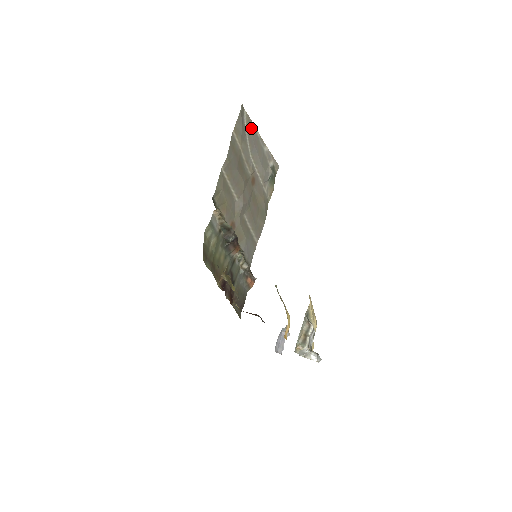
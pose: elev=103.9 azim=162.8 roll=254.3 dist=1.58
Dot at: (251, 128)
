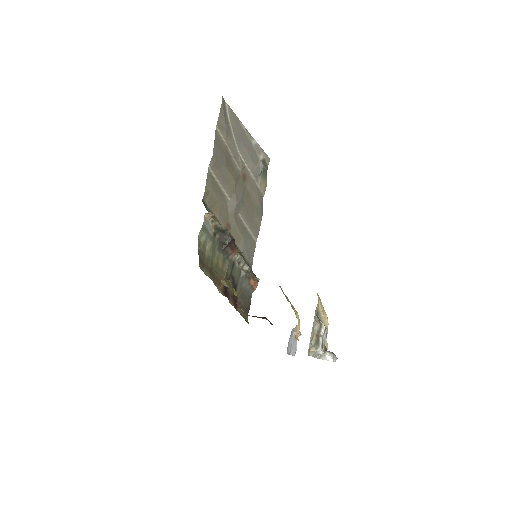
Dot at: (235, 122)
